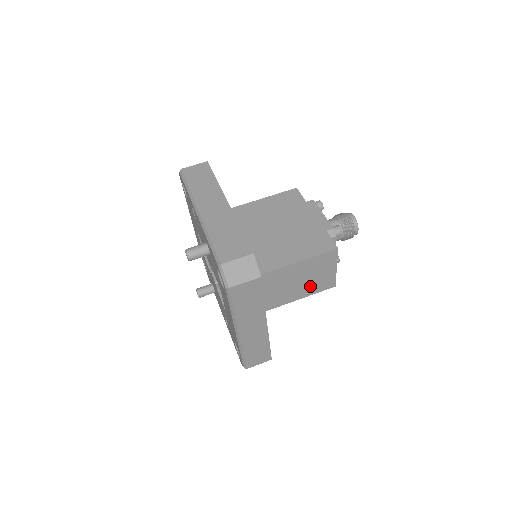
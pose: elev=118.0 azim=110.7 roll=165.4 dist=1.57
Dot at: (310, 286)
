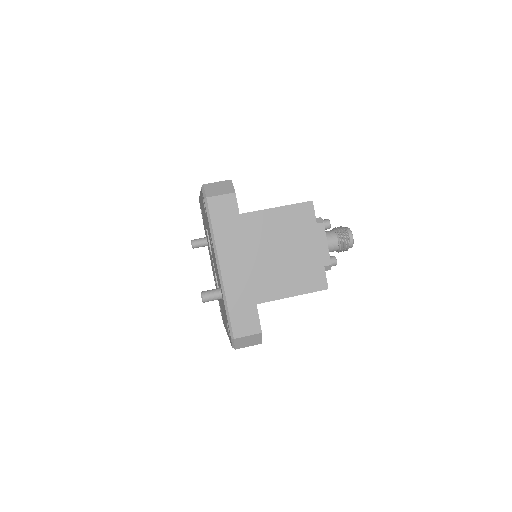
Dot at: occluded
